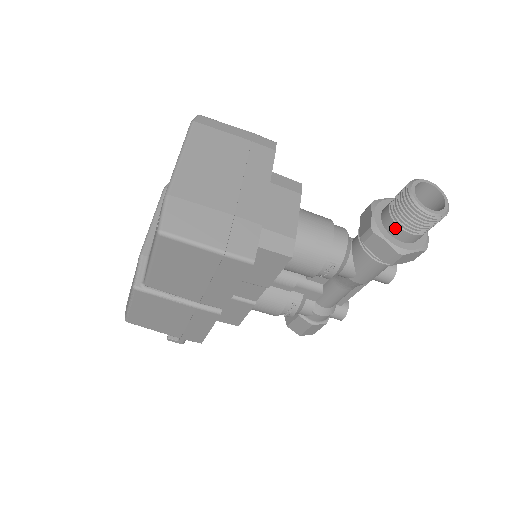
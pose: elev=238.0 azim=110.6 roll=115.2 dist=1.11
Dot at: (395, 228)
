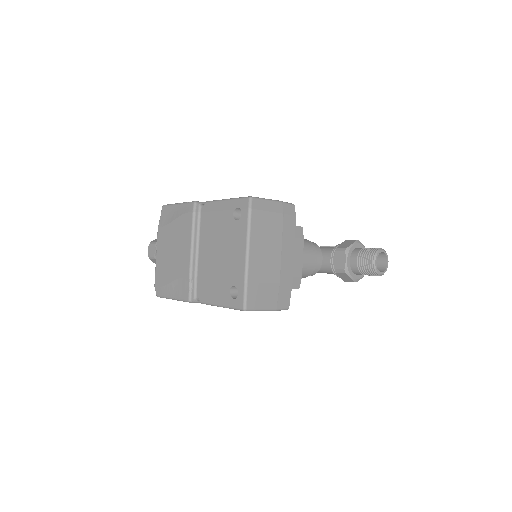
Dot at: (358, 272)
